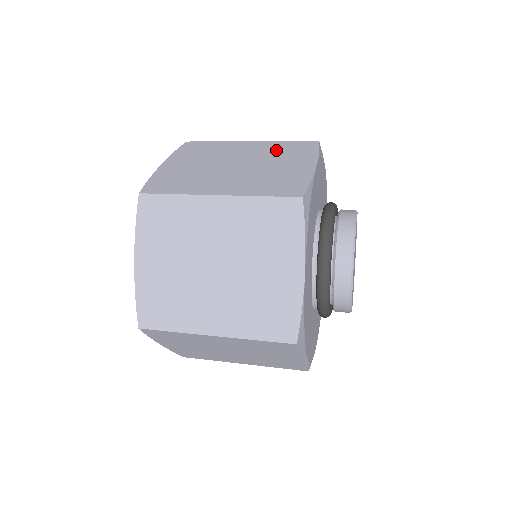
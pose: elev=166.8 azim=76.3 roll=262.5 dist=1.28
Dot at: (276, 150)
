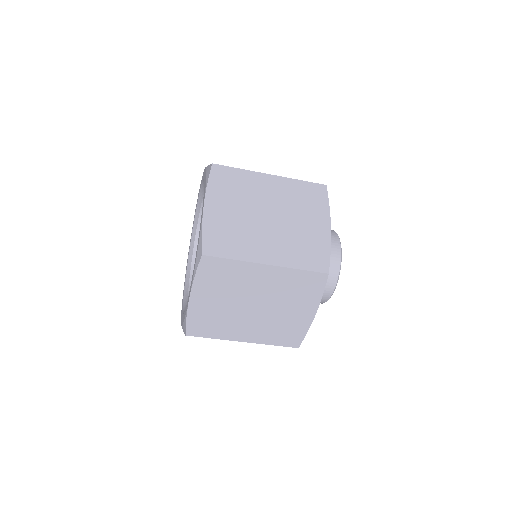
Dot at: occluded
